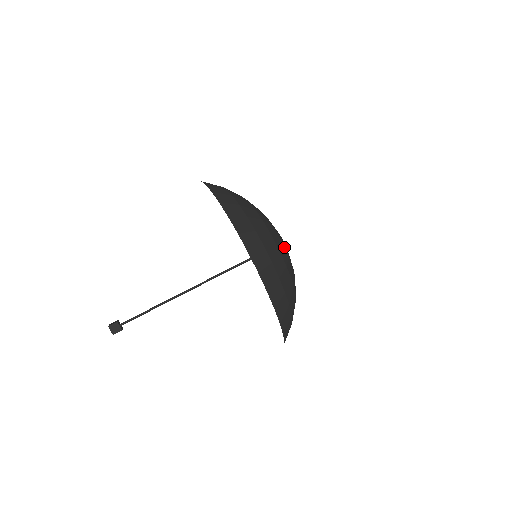
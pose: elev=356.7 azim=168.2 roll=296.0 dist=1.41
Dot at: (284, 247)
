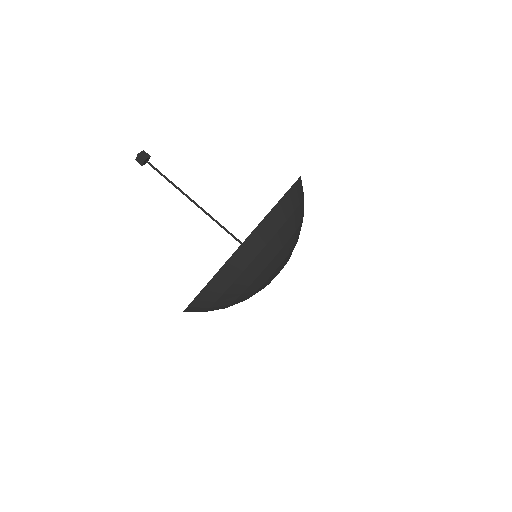
Dot at: (294, 246)
